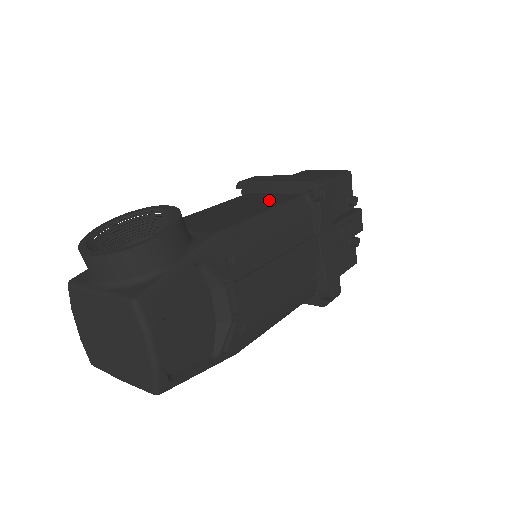
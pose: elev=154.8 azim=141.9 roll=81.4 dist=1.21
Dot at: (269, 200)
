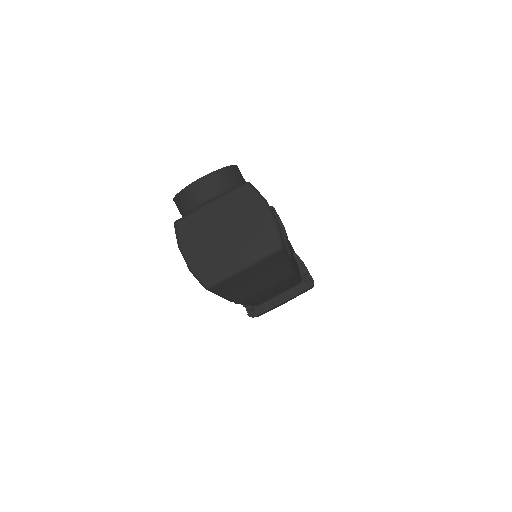
Dot at: occluded
